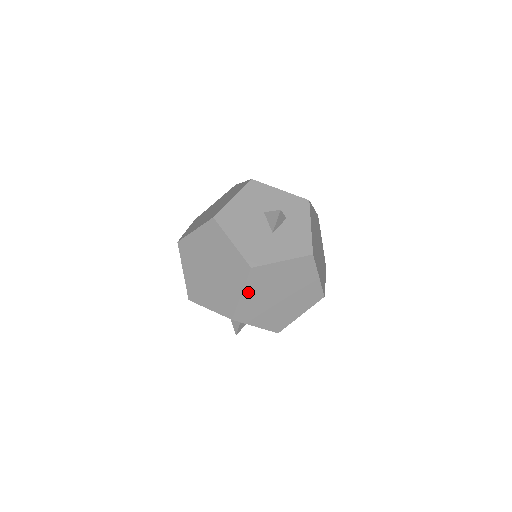
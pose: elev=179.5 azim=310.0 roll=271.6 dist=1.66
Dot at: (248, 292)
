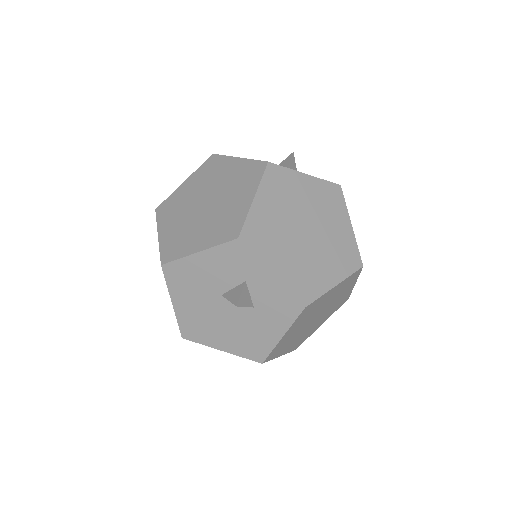
Dot at: (263, 199)
